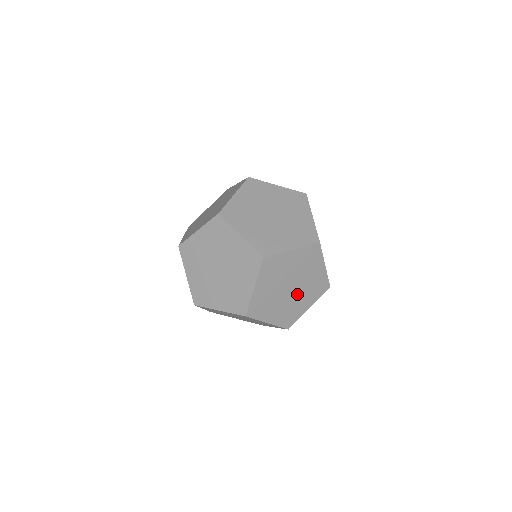
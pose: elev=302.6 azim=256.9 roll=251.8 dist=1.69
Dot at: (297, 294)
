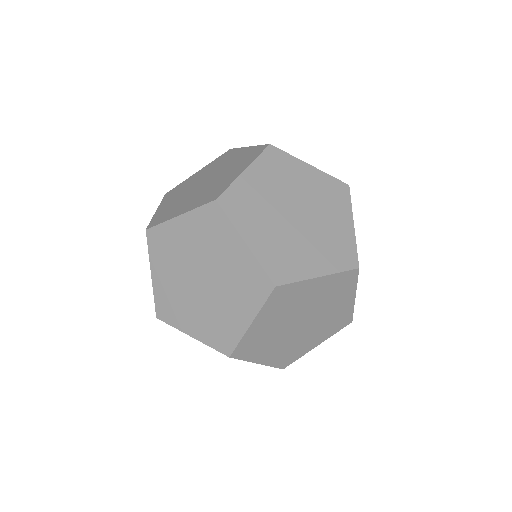
Dot at: occluded
